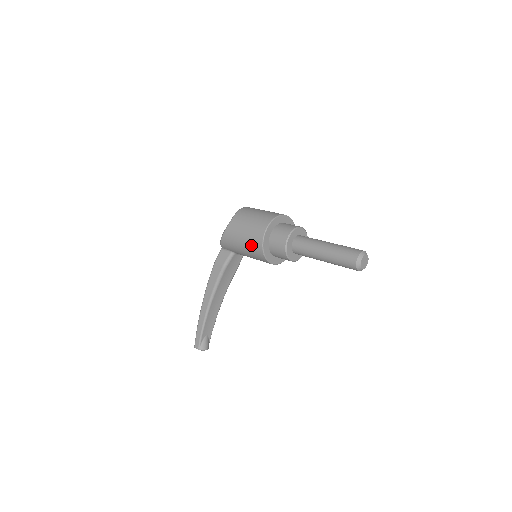
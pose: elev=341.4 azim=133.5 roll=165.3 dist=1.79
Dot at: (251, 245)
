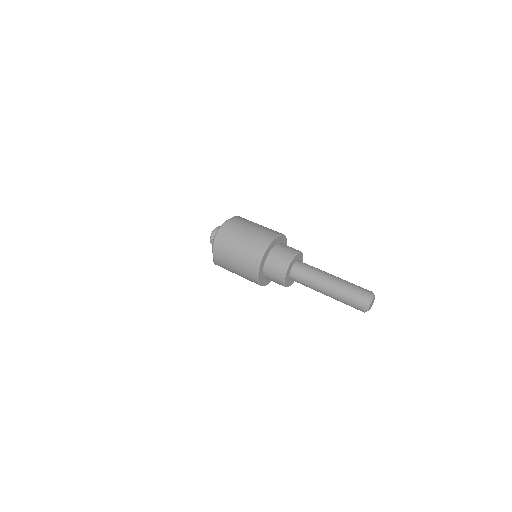
Dot at: occluded
